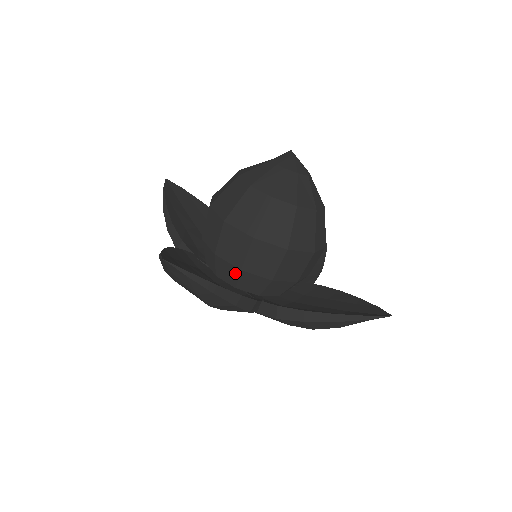
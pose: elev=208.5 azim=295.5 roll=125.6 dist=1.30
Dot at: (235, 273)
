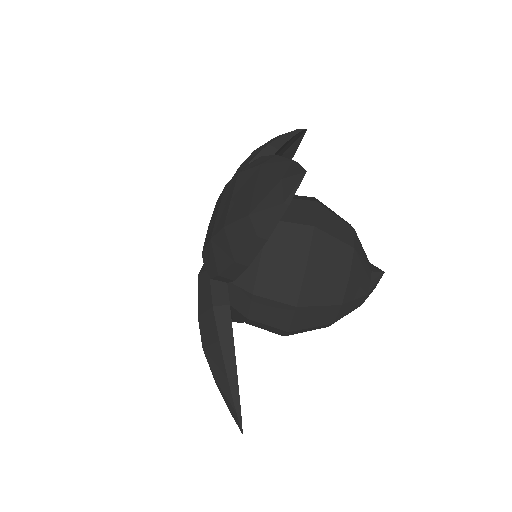
Dot at: (240, 317)
